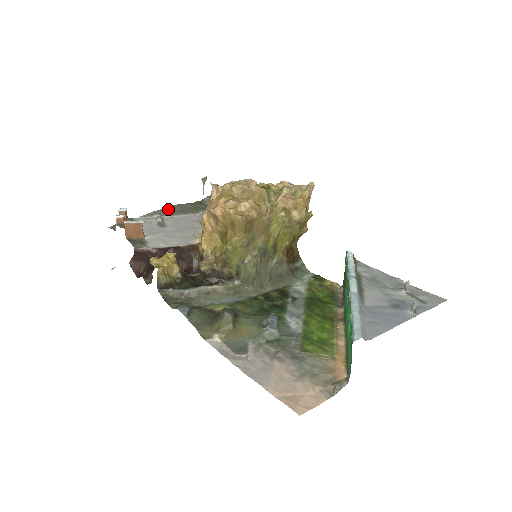
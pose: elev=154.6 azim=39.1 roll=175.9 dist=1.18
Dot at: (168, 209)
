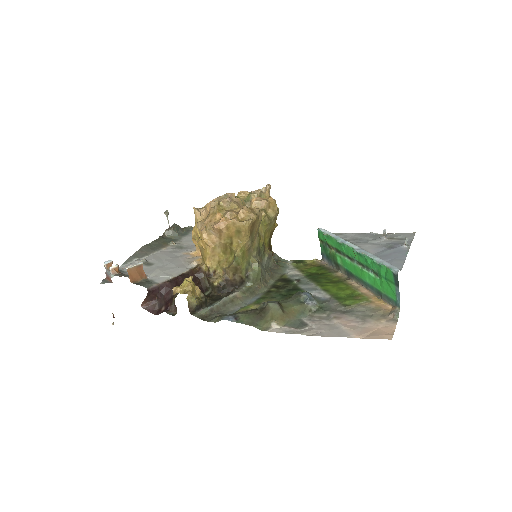
Dot at: (141, 251)
